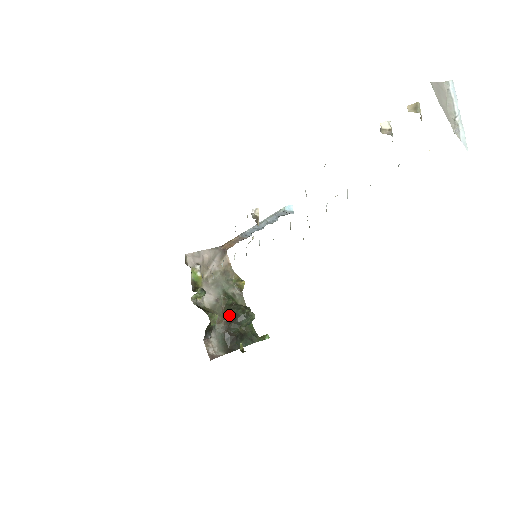
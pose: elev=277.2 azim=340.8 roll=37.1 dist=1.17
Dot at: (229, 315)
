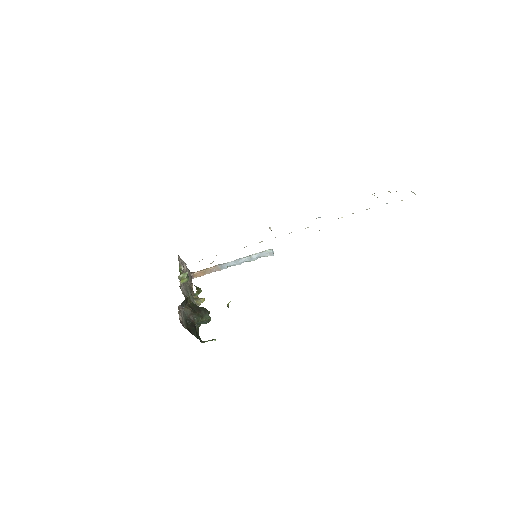
Dot at: (195, 308)
